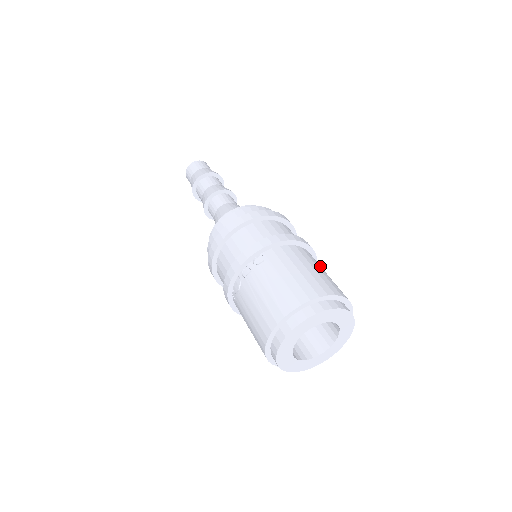
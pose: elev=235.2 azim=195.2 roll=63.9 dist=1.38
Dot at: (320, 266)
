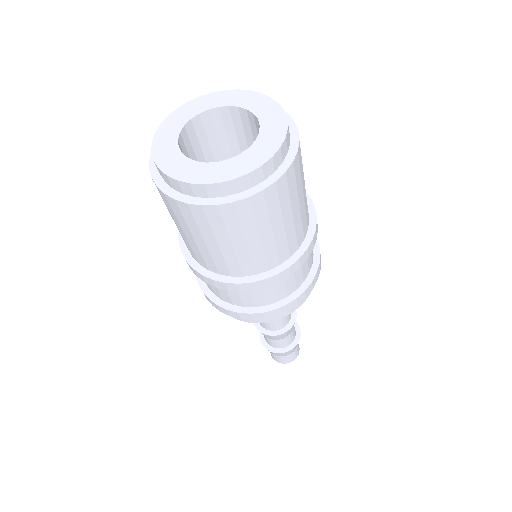
Dot at: (303, 212)
